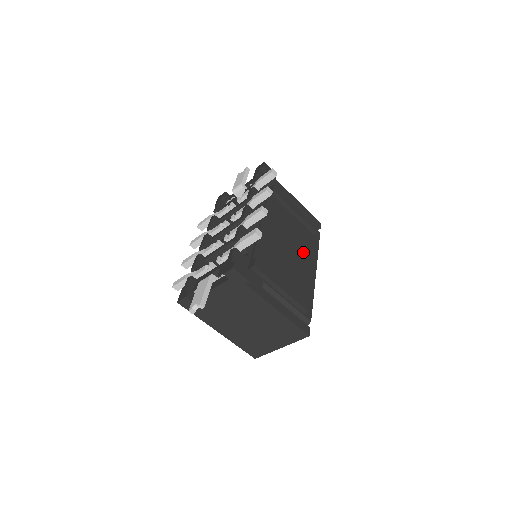
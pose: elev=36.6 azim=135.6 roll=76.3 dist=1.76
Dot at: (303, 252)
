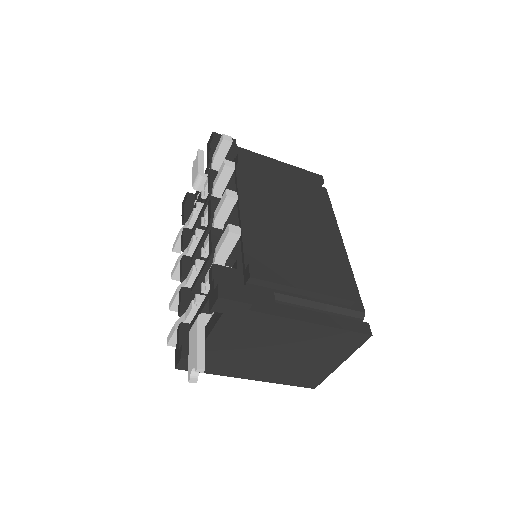
Dot at: (314, 223)
